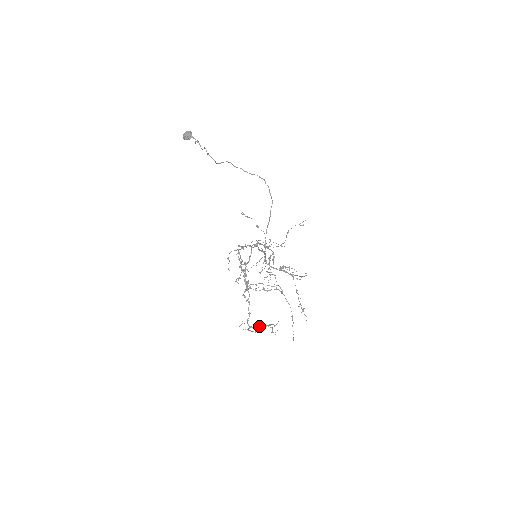
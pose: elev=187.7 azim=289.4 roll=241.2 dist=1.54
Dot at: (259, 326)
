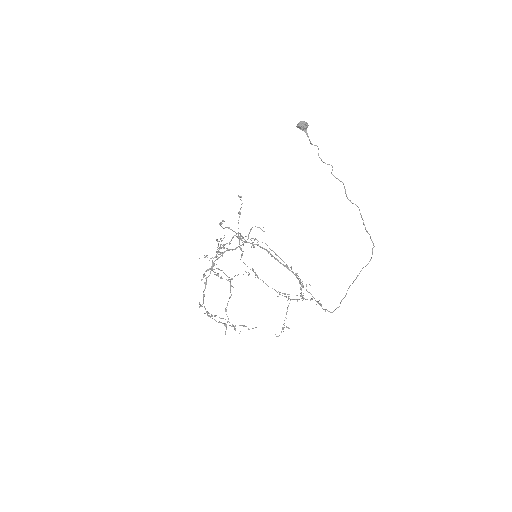
Dot at: (216, 315)
